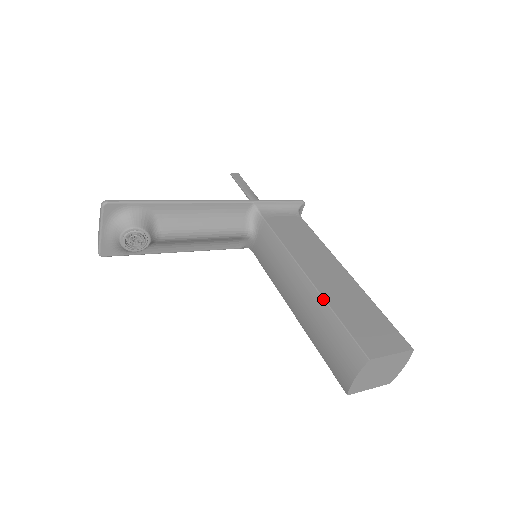
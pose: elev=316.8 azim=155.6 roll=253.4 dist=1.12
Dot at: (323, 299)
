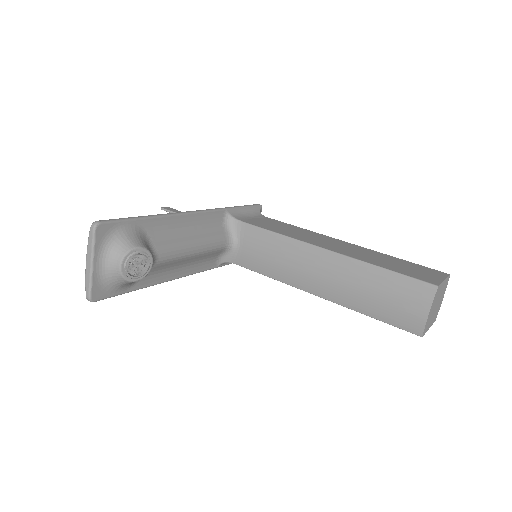
Dot at: (357, 260)
